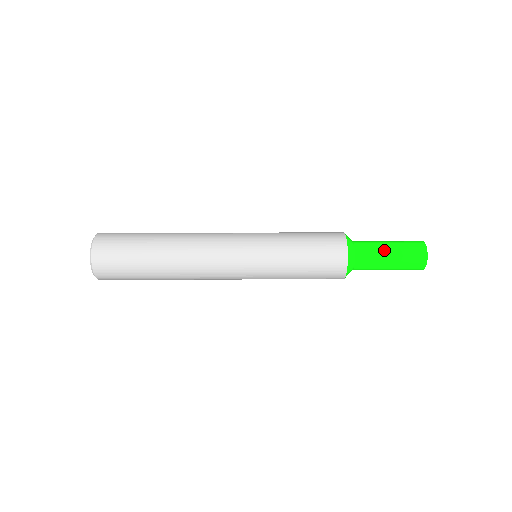
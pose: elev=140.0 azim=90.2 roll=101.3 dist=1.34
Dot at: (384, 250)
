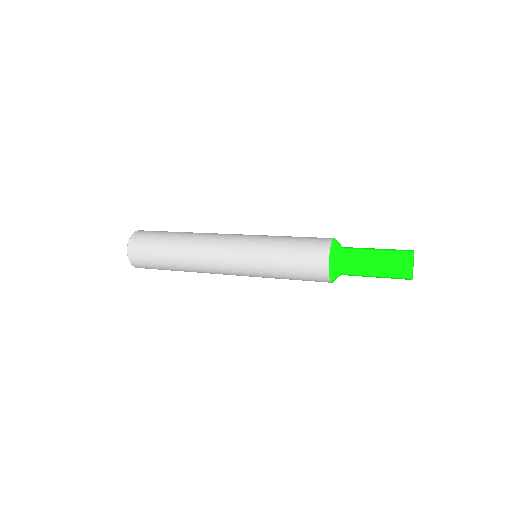
Dot at: (370, 249)
